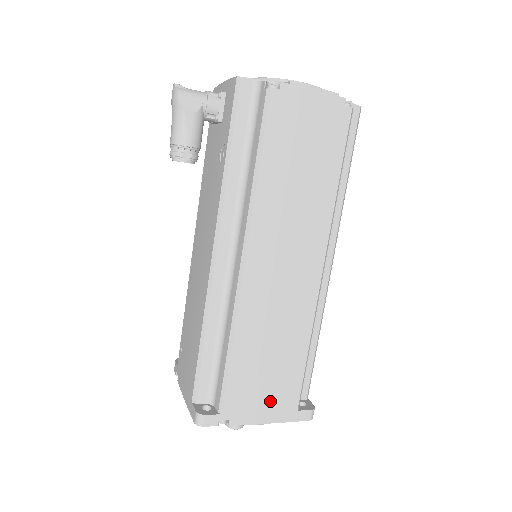
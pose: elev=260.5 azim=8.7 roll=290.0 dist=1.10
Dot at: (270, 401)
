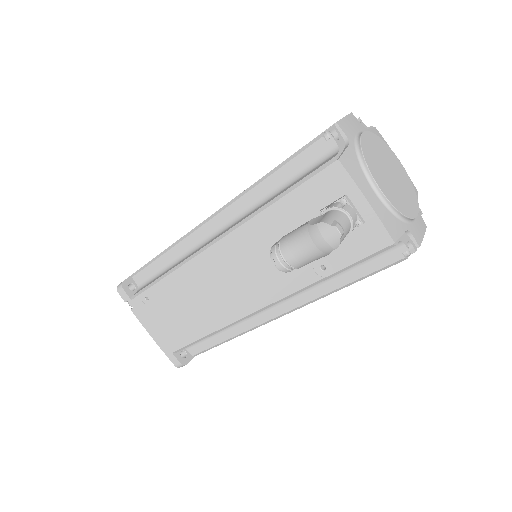
Dot at: occluded
